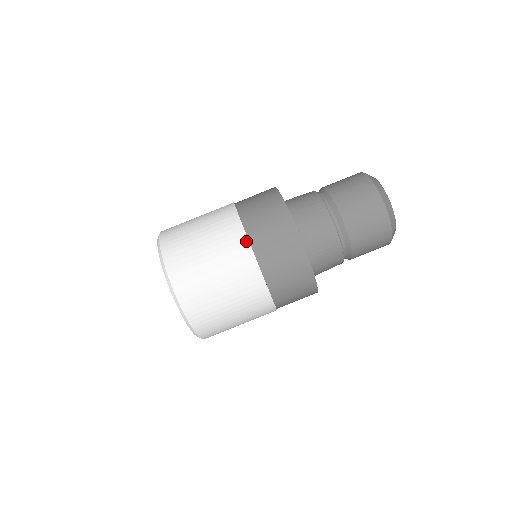
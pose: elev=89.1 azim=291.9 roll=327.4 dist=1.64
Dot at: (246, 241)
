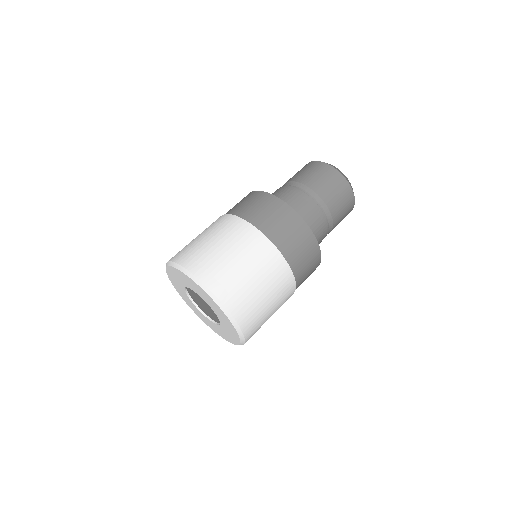
Dot at: (243, 221)
